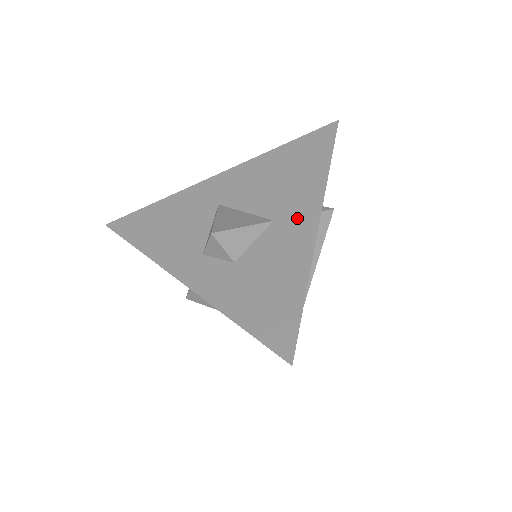
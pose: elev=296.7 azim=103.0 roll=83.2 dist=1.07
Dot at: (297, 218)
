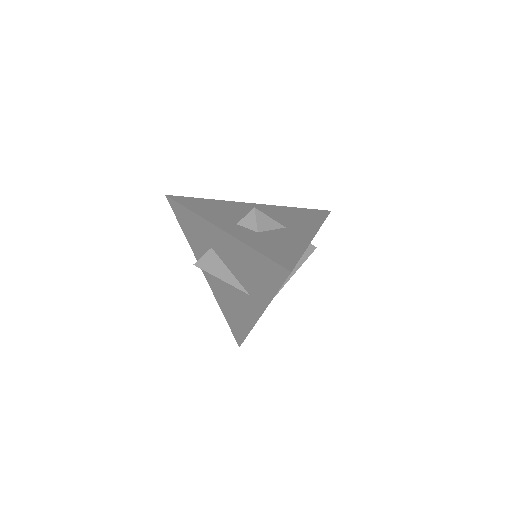
Dot at: (301, 231)
